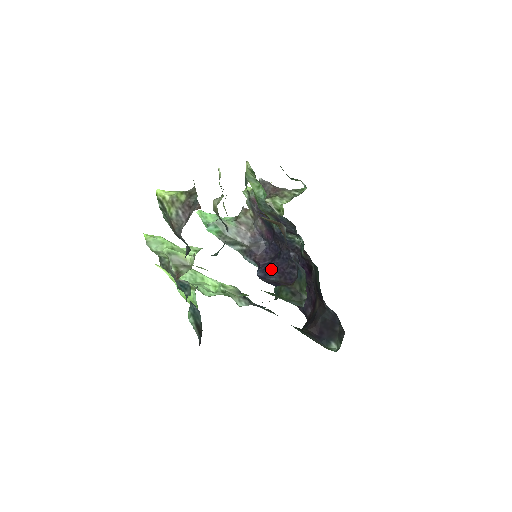
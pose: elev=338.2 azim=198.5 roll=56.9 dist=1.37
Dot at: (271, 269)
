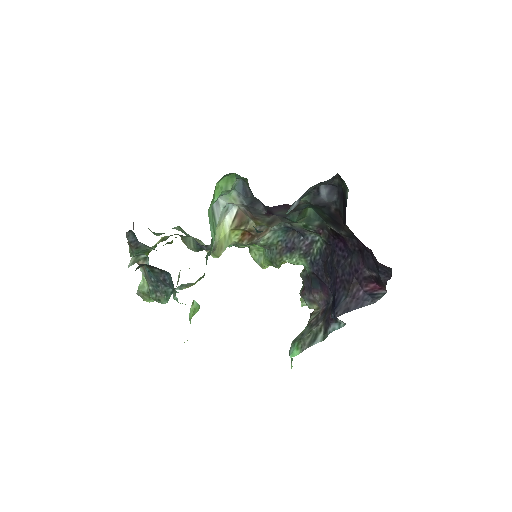
Dot at: (334, 295)
